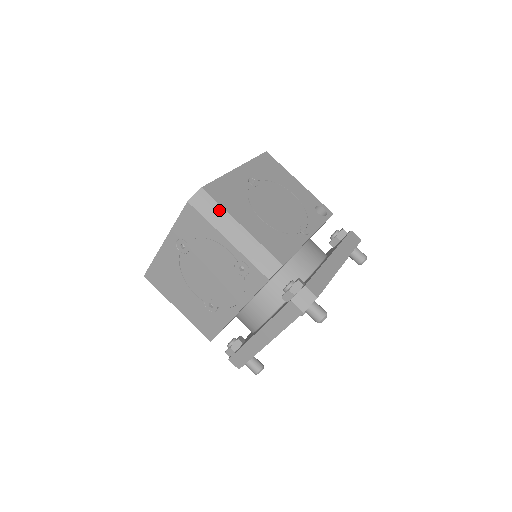
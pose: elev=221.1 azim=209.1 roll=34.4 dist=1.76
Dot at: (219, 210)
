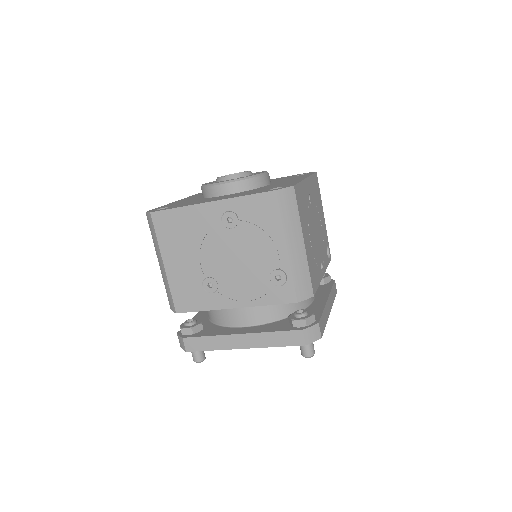
Dot at: (296, 216)
